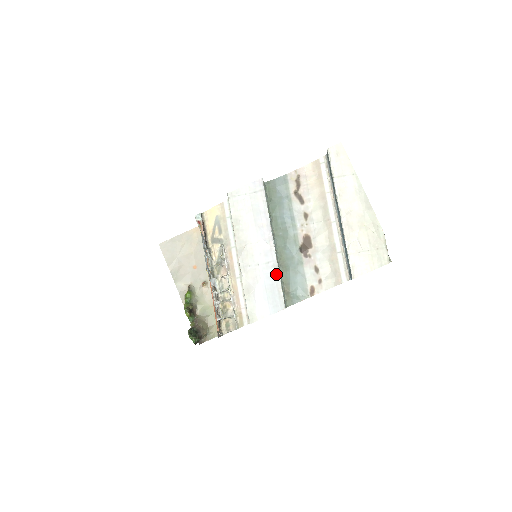
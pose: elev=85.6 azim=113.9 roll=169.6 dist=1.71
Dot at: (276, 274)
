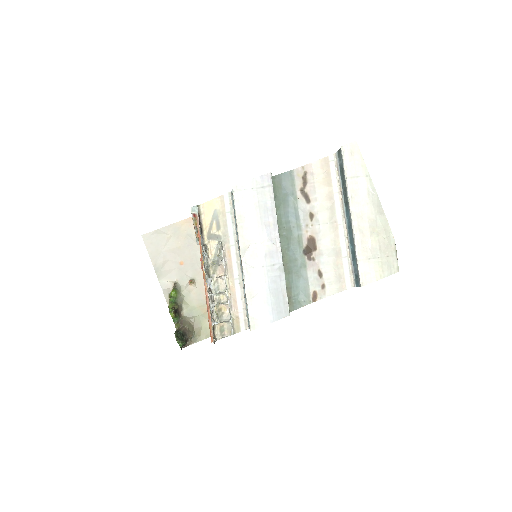
Dot at: (281, 278)
